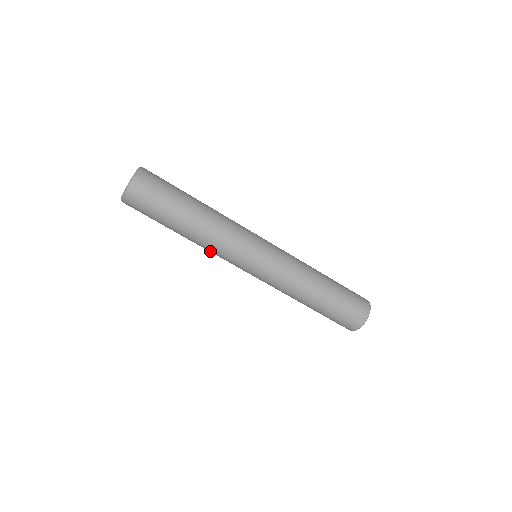
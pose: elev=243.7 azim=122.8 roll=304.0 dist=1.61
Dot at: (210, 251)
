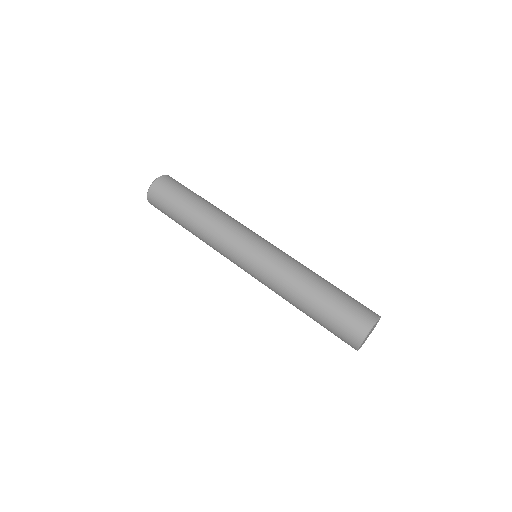
Dot at: (212, 238)
